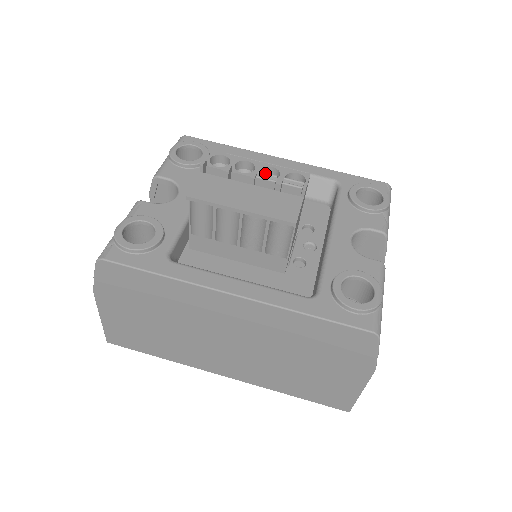
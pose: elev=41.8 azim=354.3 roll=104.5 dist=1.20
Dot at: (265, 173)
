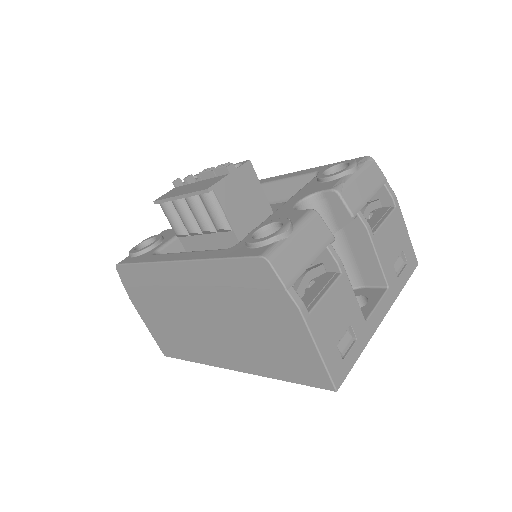
Dot at: (207, 169)
